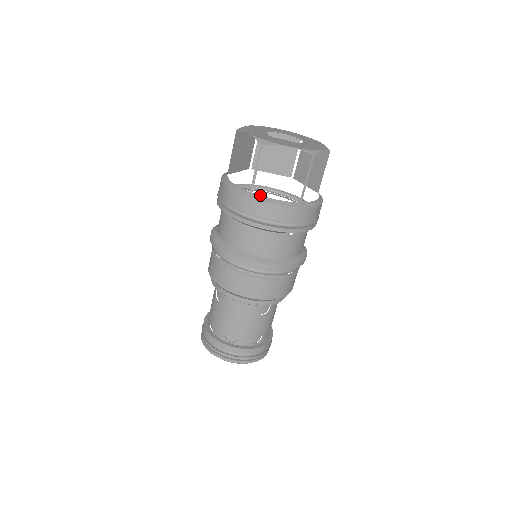
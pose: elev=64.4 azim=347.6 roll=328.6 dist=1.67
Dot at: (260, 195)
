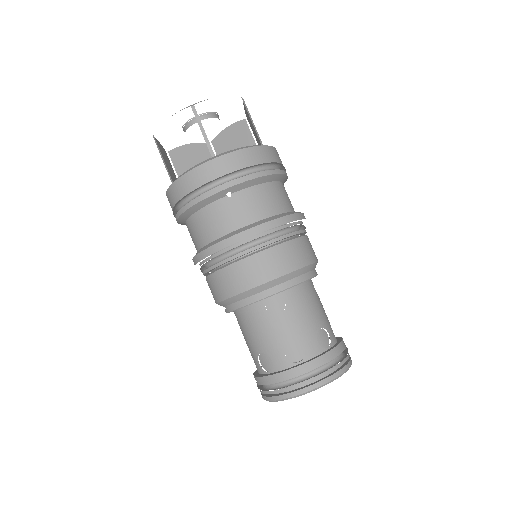
Dot at: occluded
